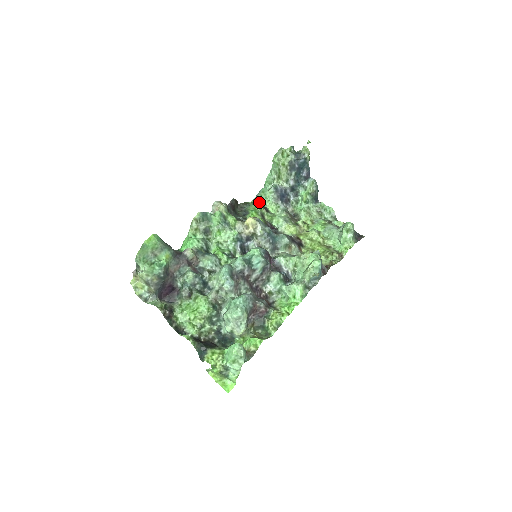
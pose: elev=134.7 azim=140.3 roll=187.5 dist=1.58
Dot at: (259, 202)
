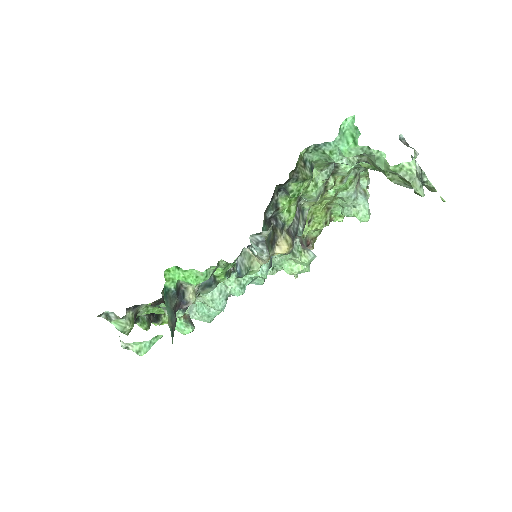
Dot at: (312, 177)
